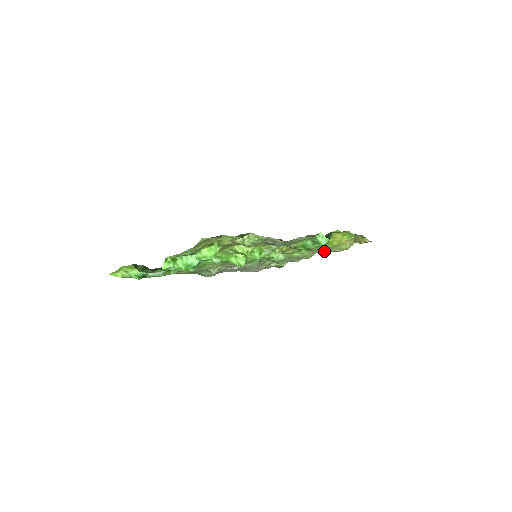
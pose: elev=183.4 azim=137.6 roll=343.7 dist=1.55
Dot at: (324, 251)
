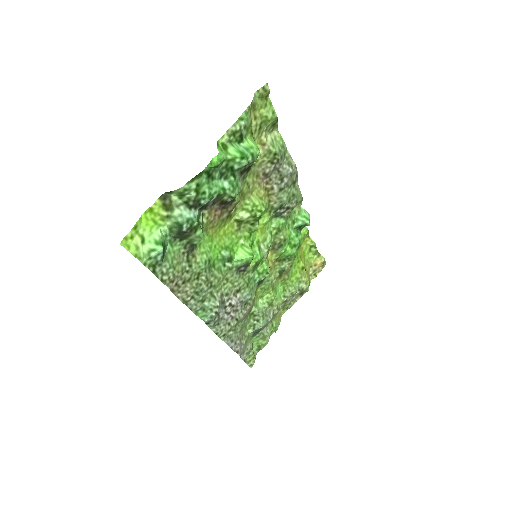
Dot at: (294, 287)
